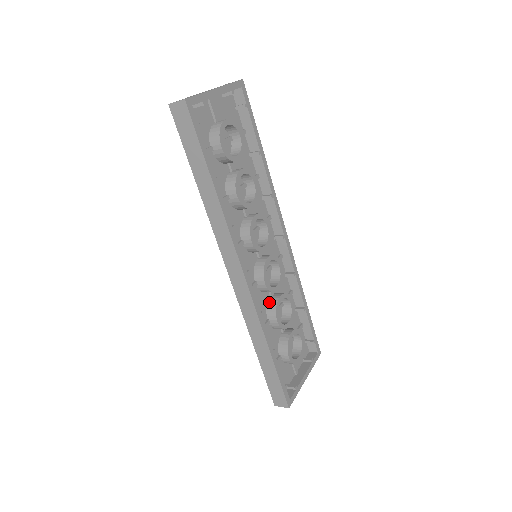
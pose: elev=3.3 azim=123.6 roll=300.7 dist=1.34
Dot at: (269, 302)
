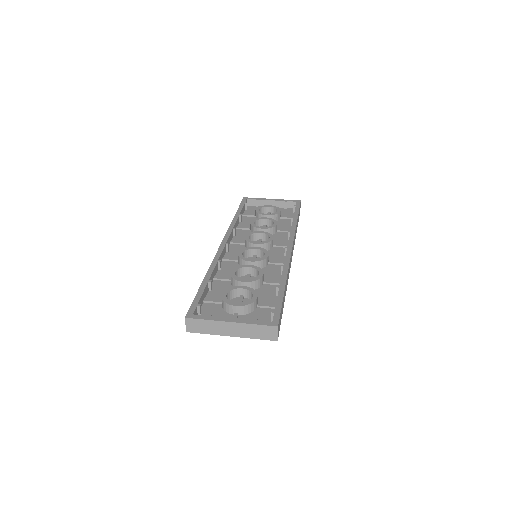
Dot at: (242, 272)
